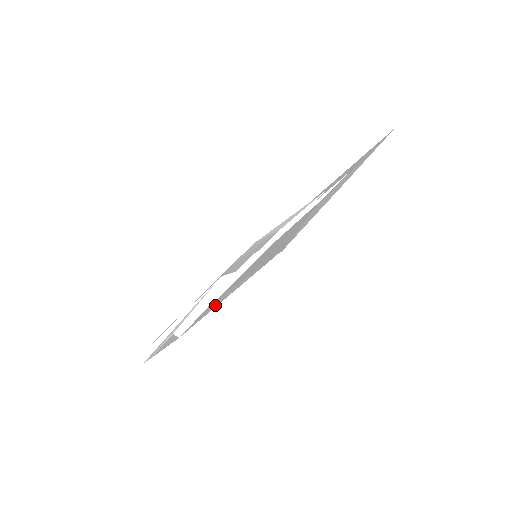
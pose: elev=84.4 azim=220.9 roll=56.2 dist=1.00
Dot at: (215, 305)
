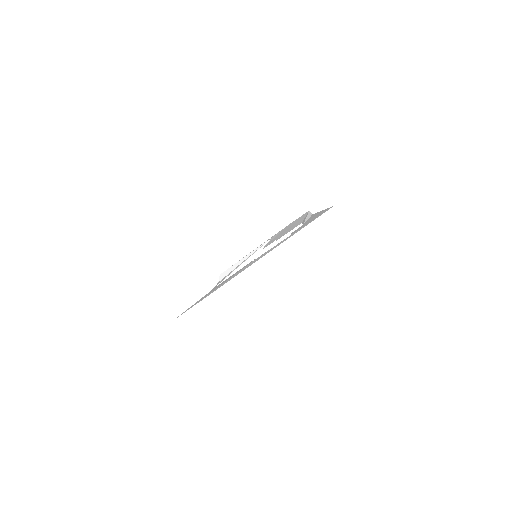
Dot at: occluded
